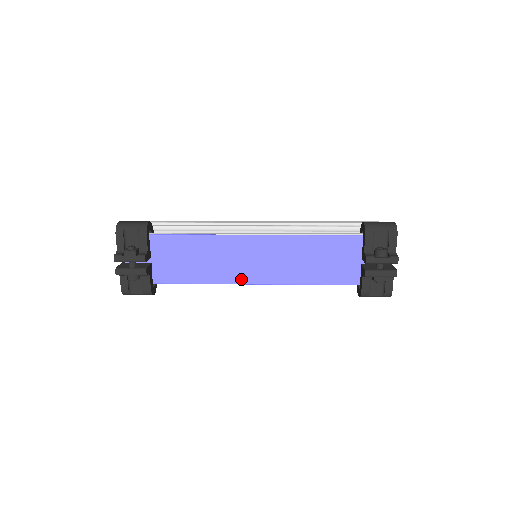
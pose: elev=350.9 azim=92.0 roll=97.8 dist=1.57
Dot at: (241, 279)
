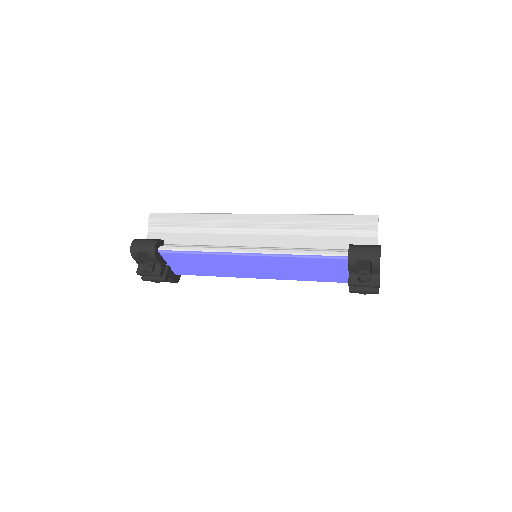
Dot at: (245, 276)
